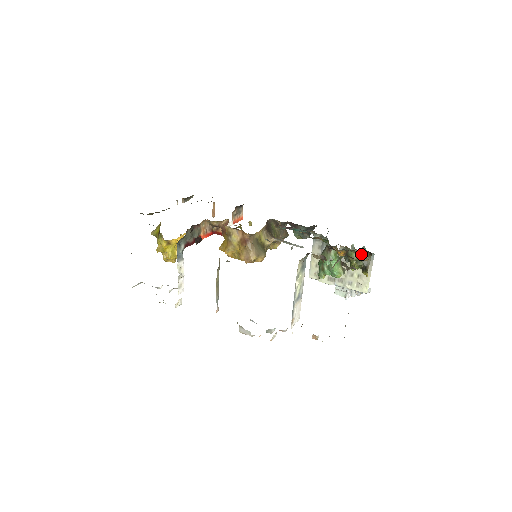
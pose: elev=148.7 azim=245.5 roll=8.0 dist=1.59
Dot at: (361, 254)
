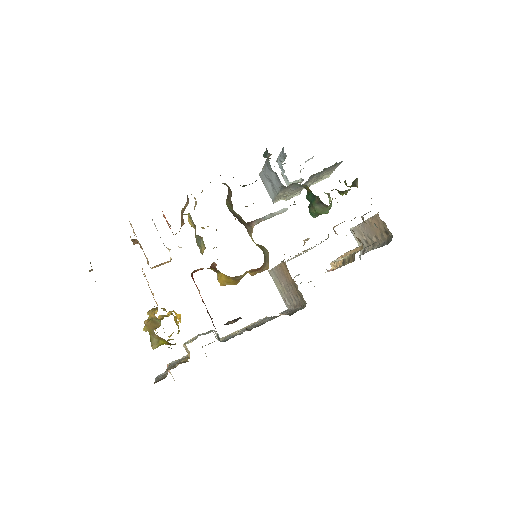
Dot at: (352, 184)
